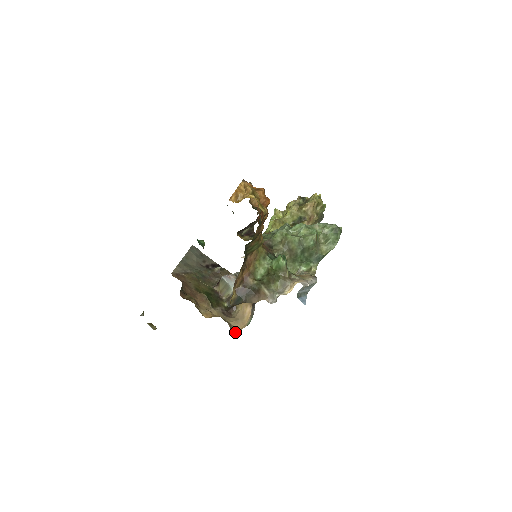
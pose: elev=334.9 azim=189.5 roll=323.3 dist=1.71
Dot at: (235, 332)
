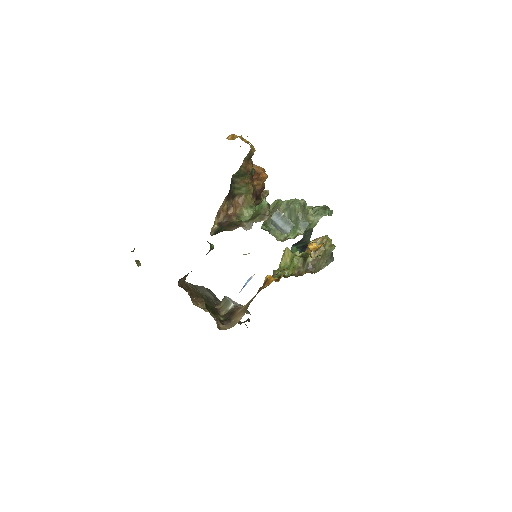
Dot at: (221, 329)
